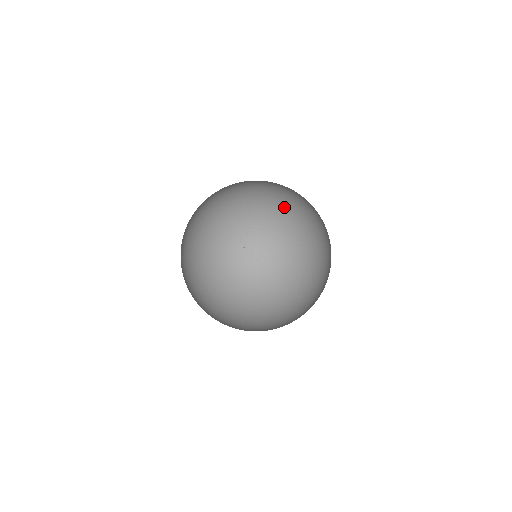
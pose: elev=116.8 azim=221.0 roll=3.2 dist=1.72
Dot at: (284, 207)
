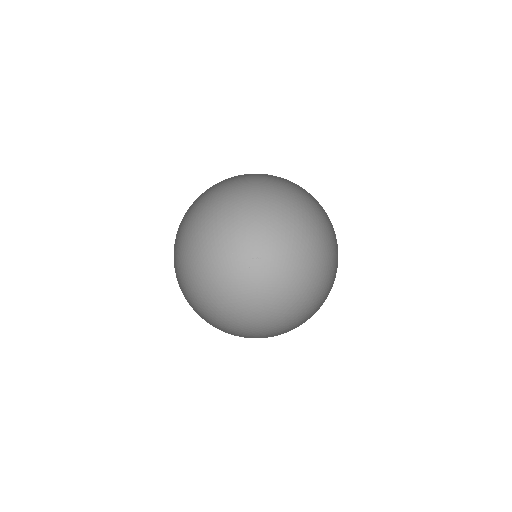
Dot at: (224, 192)
